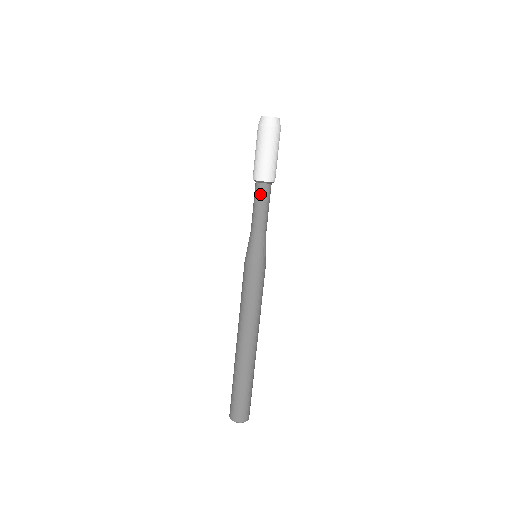
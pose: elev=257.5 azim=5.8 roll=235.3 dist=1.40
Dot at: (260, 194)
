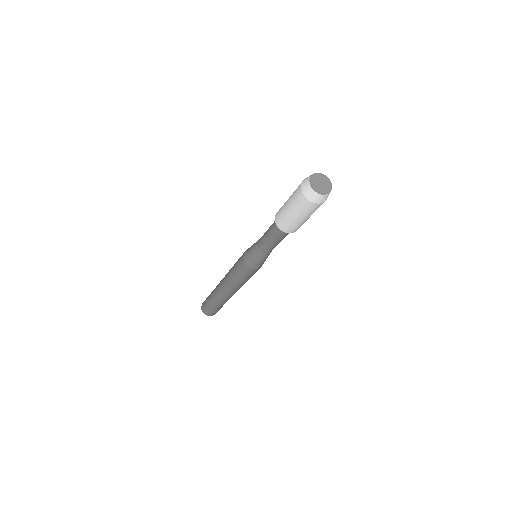
Dot at: (273, 229)
